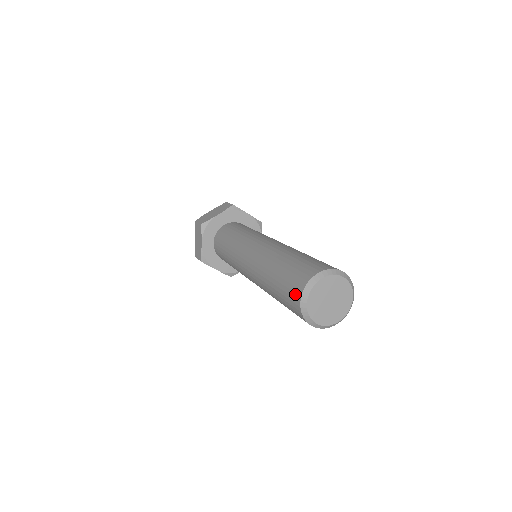
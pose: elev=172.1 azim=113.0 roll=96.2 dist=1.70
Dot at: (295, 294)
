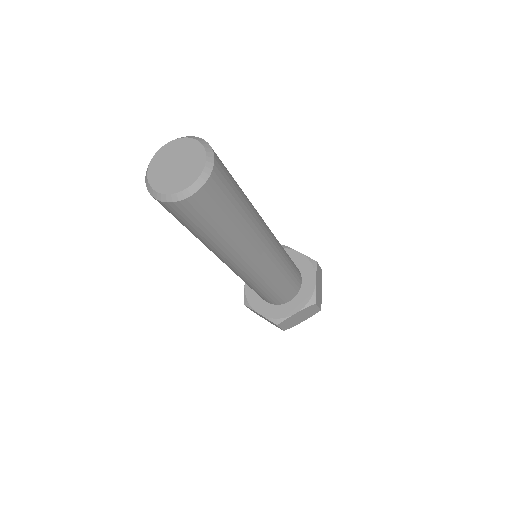
Dot at: occluded
